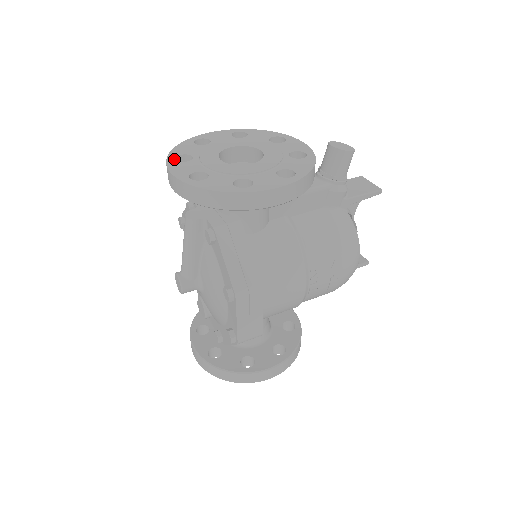
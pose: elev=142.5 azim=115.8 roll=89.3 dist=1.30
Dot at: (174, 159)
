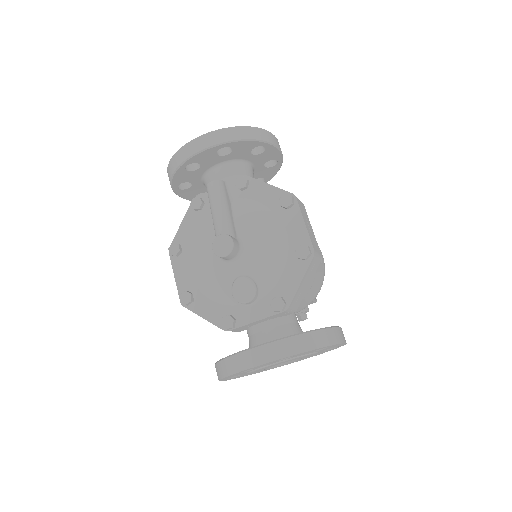
Dot at: occluded
